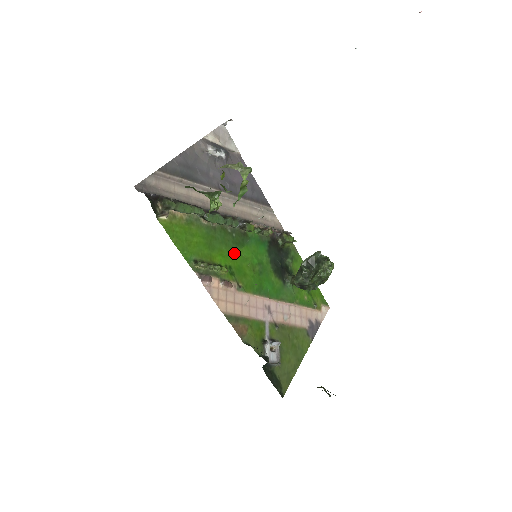
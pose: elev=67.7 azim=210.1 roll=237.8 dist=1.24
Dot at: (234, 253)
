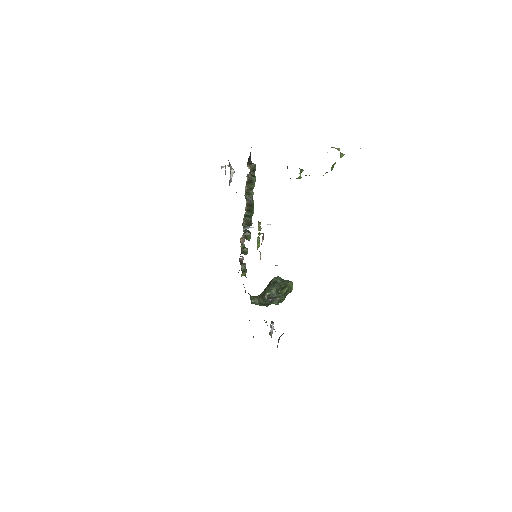
Dot at: occluded
